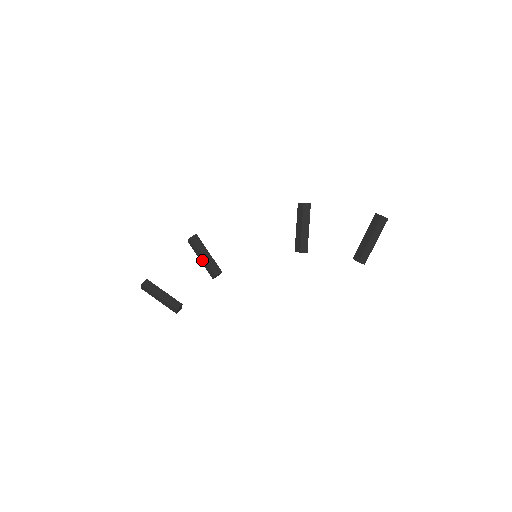
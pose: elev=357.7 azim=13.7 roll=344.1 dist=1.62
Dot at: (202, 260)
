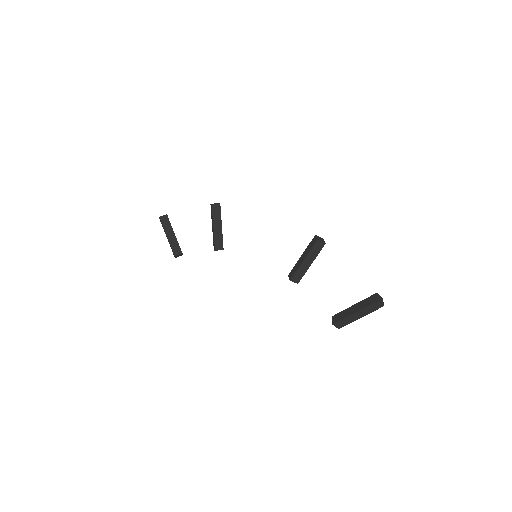
Dot at: (213, 229)
